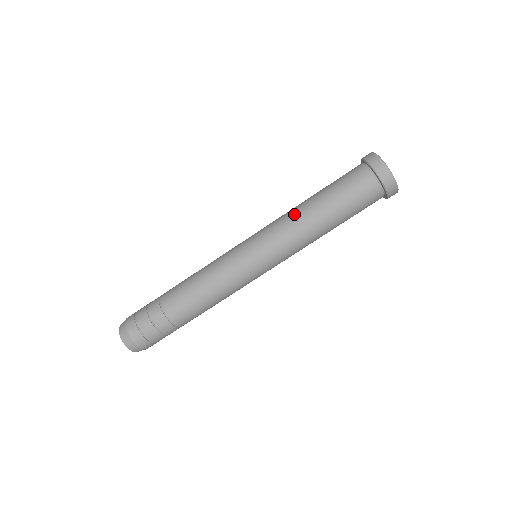
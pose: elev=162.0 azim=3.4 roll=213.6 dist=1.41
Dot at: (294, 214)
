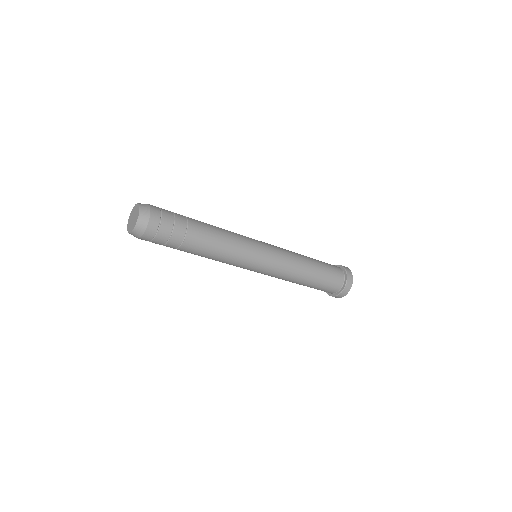
Dot at: (297, 254)
